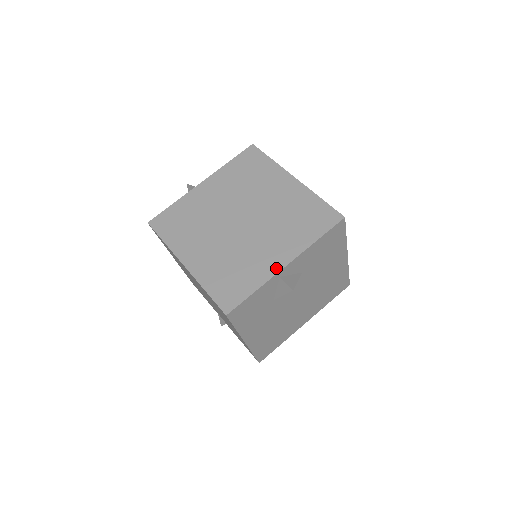
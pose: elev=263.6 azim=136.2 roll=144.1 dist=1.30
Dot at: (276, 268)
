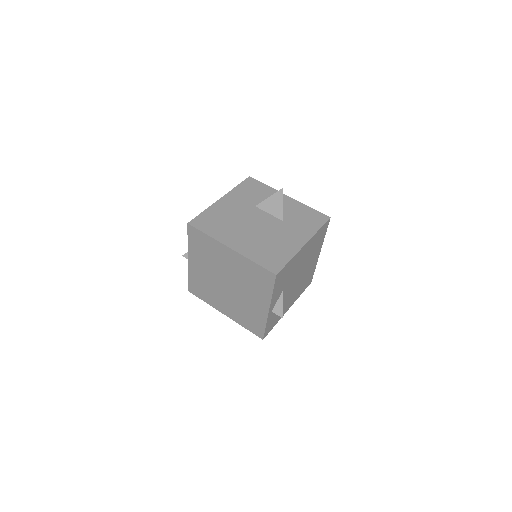
Dot at: (265, 313)
